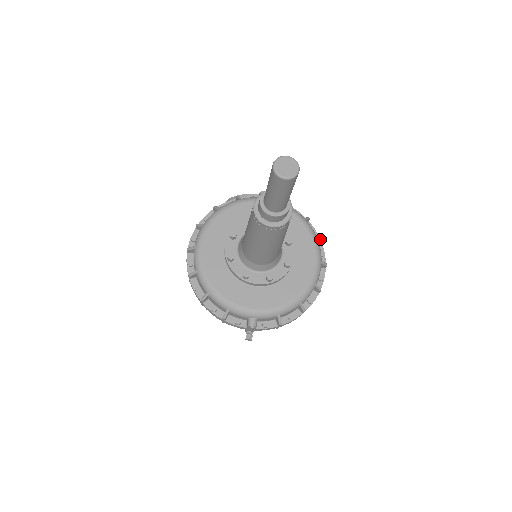
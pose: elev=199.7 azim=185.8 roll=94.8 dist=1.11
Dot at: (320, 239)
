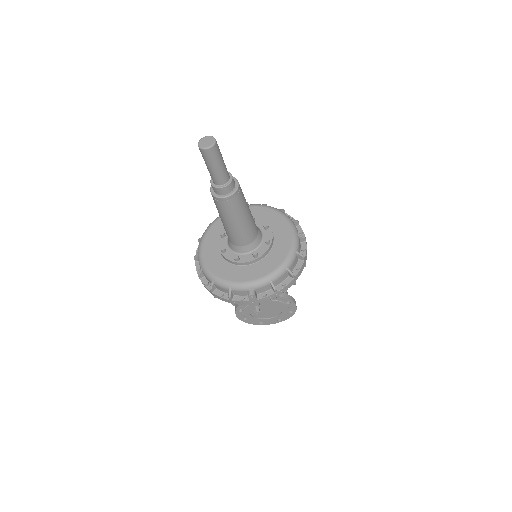
Dot at: (295, 220)
